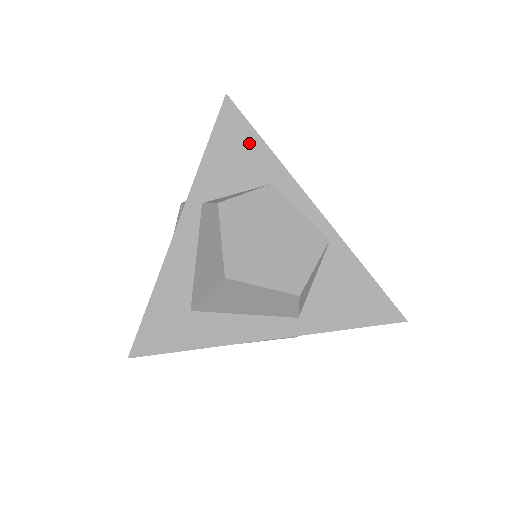
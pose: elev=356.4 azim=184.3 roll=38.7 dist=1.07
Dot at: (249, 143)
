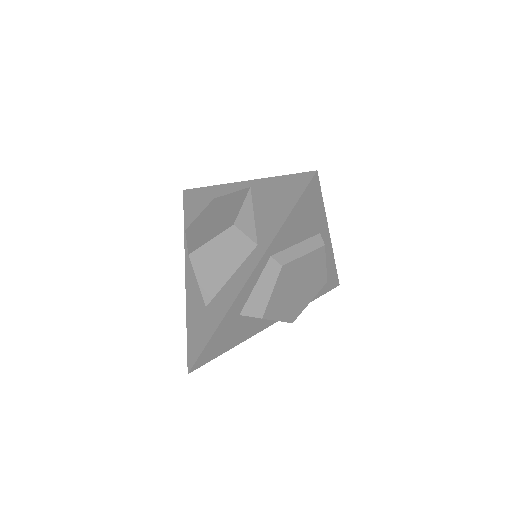
Dot at: (198, 196)
